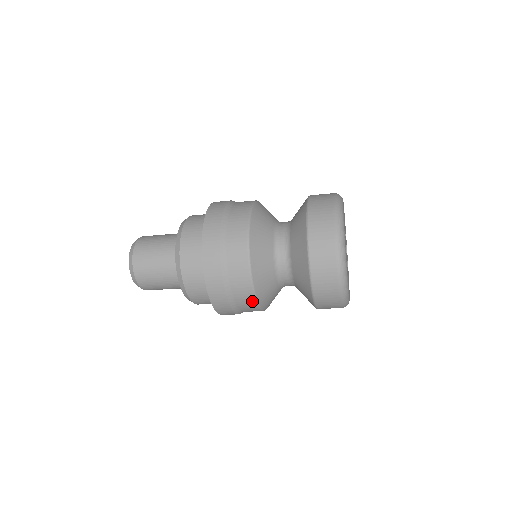
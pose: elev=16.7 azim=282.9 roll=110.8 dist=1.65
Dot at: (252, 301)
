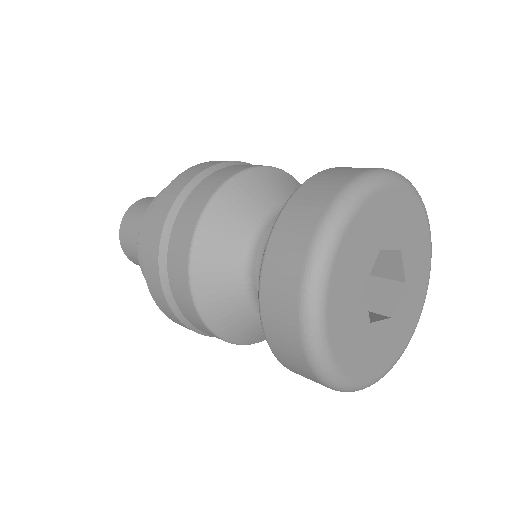
Dot at: occluded
